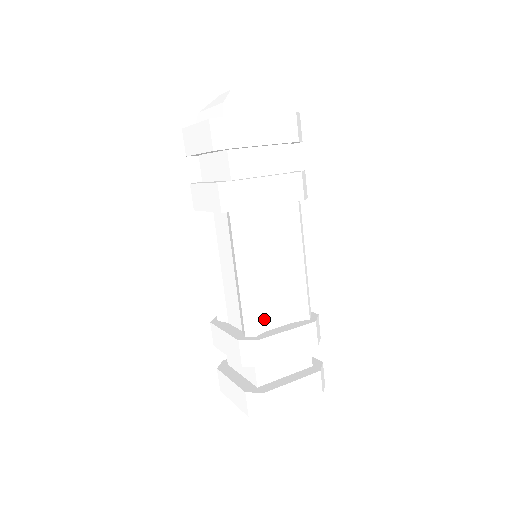
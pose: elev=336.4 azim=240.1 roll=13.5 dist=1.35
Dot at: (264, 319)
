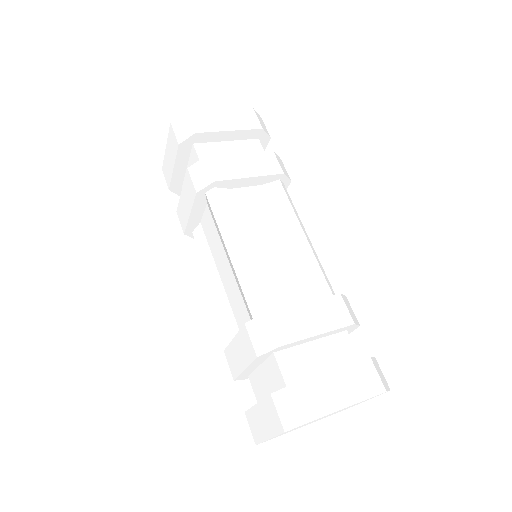
Dot at: (273, 299)
